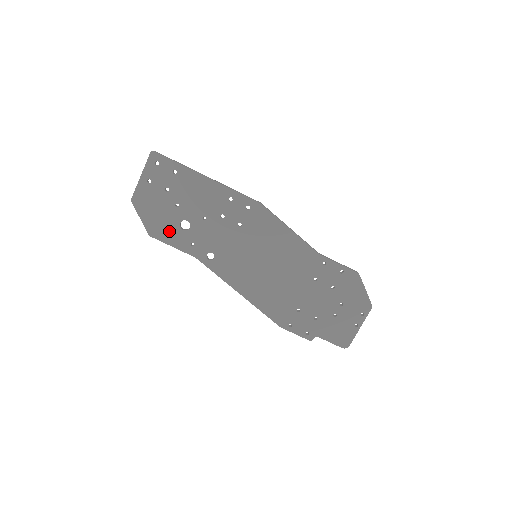
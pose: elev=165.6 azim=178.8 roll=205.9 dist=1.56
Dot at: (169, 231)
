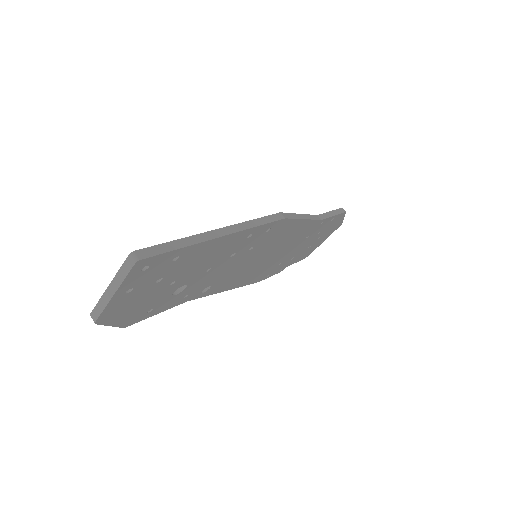
Dot at: (155, 307)
